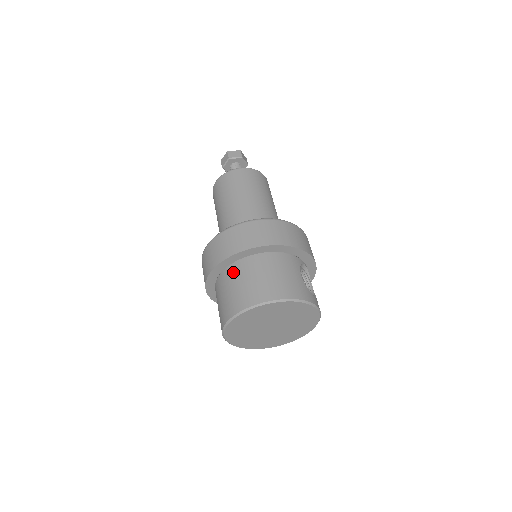
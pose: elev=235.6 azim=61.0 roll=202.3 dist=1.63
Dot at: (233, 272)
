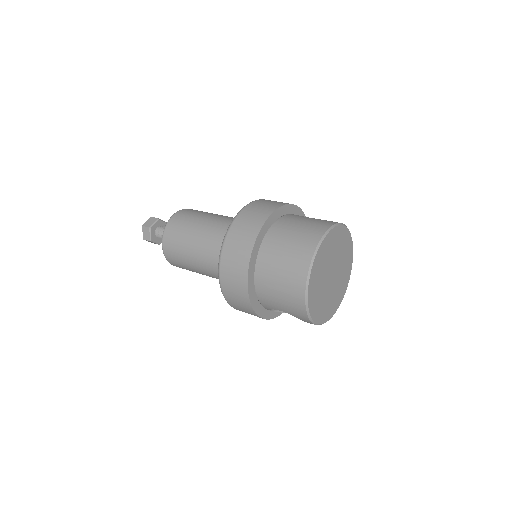
Dot at: (265, 262)
